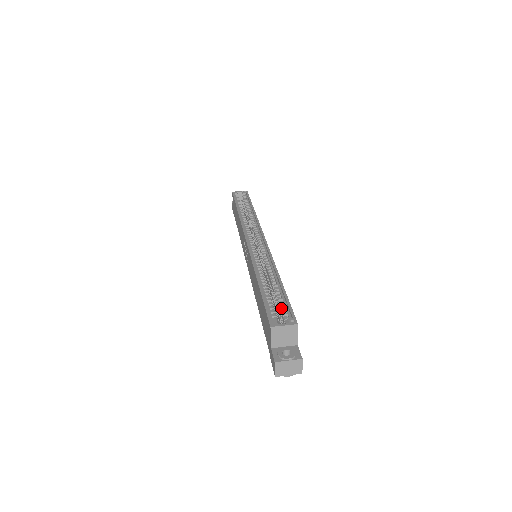
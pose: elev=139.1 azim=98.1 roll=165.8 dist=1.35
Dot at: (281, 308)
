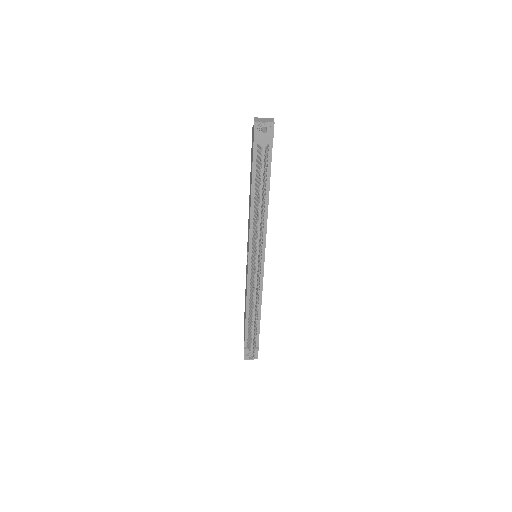
Dot at: occluded
